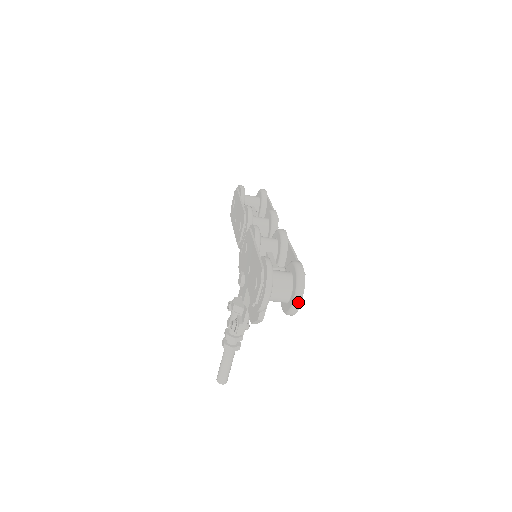
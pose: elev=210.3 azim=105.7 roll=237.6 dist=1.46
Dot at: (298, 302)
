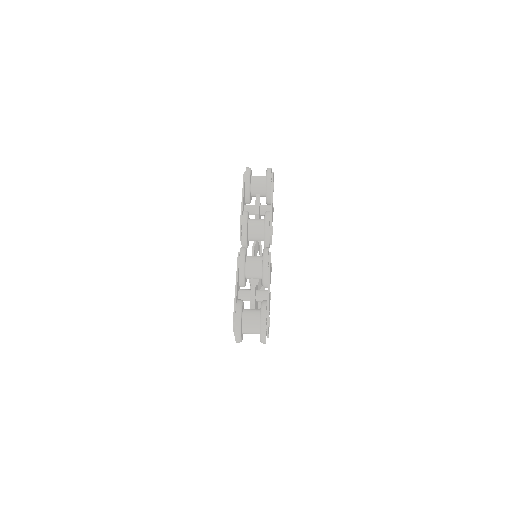
Dot at: (263, 342)
